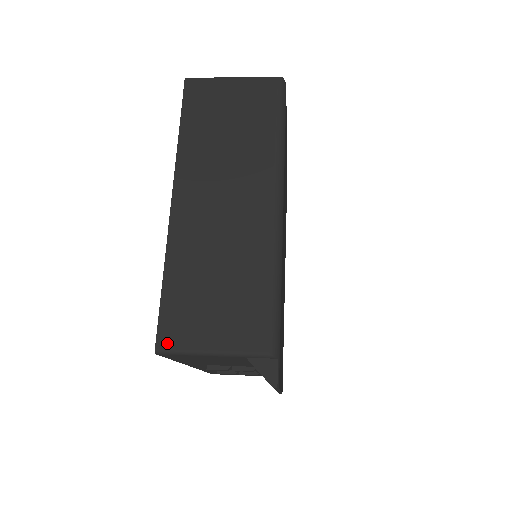
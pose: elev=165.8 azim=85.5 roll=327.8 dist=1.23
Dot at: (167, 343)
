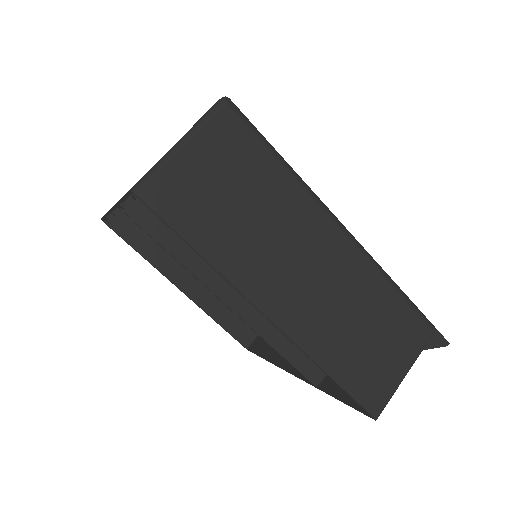
Dot at: (378, 407)
